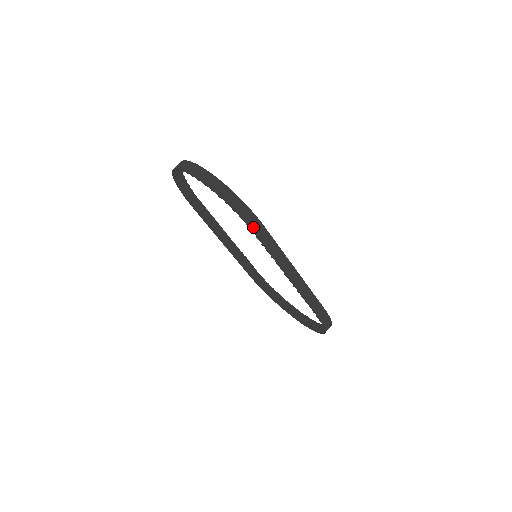
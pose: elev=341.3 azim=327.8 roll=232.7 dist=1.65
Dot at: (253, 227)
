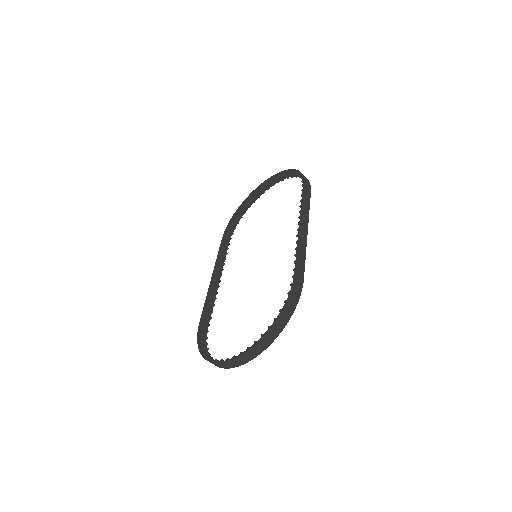
Dot at: (306, 183)
